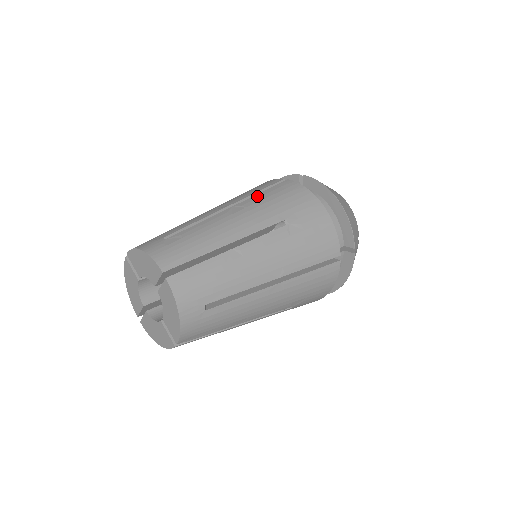
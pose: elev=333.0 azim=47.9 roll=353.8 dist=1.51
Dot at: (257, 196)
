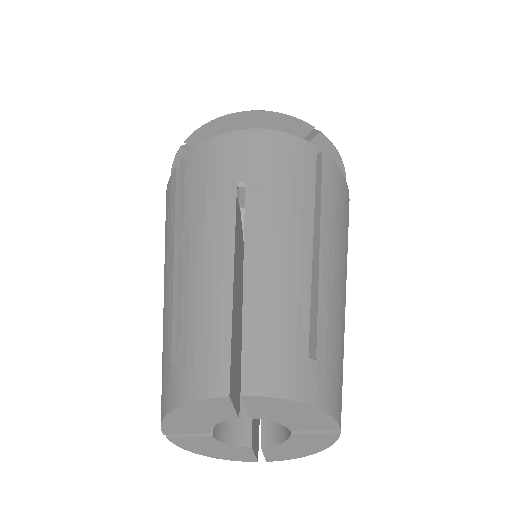
Dot at: (181, 207)
